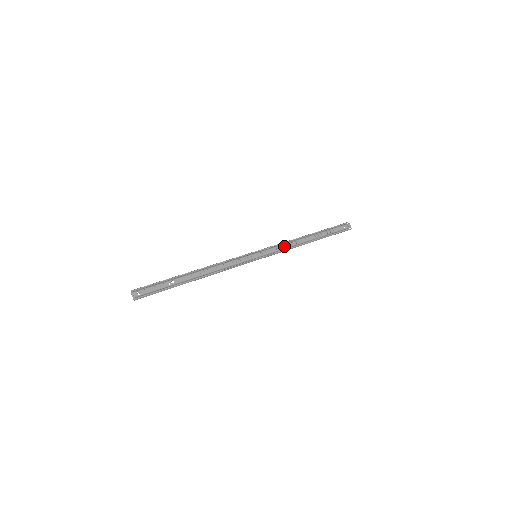
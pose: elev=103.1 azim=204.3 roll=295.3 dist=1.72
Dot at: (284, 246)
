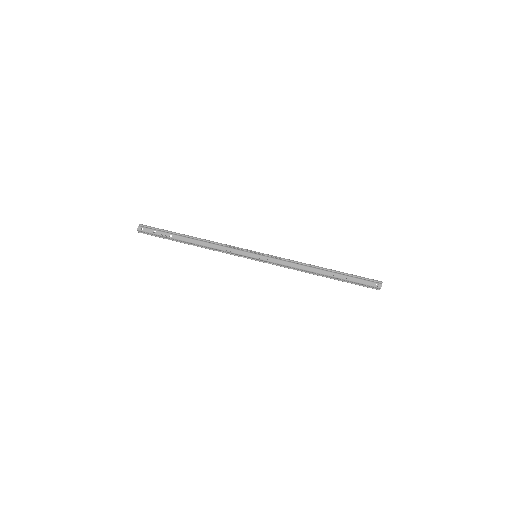
Dot at: (288, 264)
